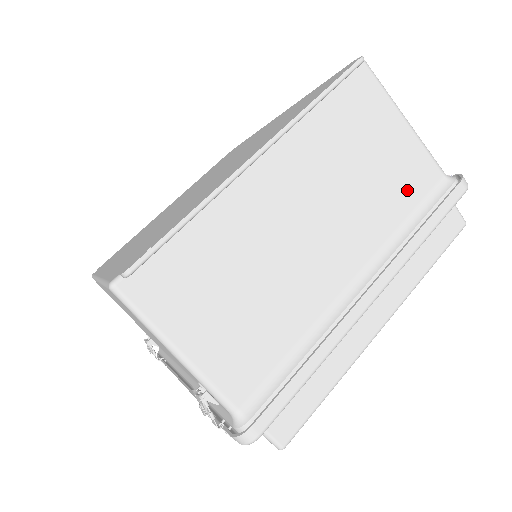
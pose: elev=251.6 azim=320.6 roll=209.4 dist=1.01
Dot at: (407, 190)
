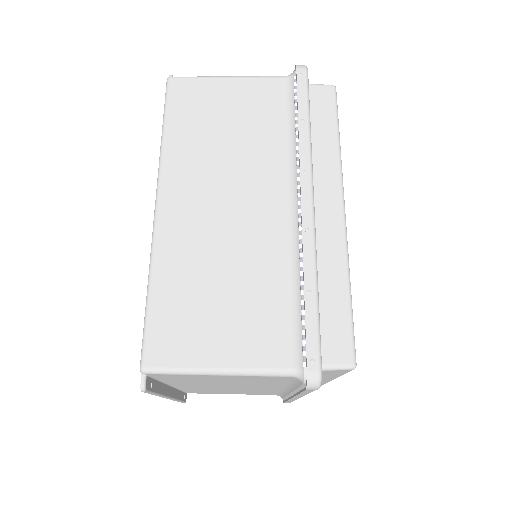
Dot at: (270, 381)
